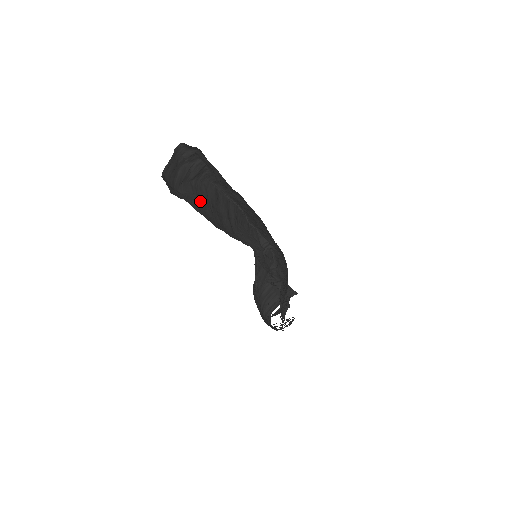
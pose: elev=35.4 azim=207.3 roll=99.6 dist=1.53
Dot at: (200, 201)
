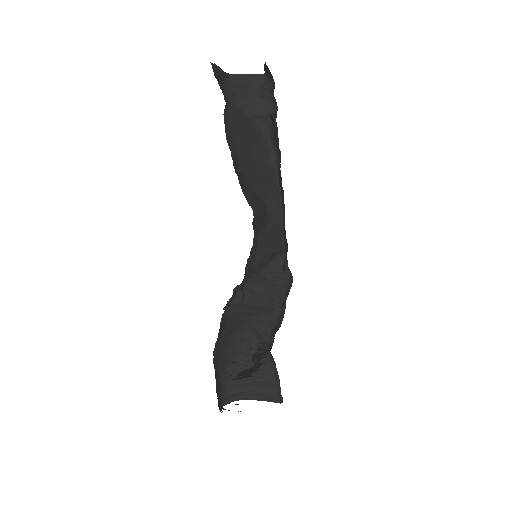
Dot at: (239, 123)
